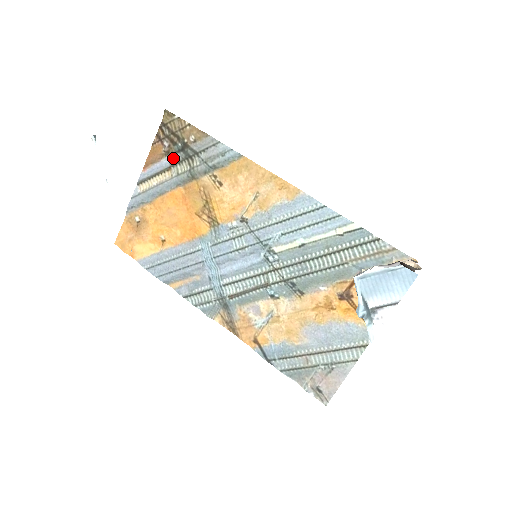
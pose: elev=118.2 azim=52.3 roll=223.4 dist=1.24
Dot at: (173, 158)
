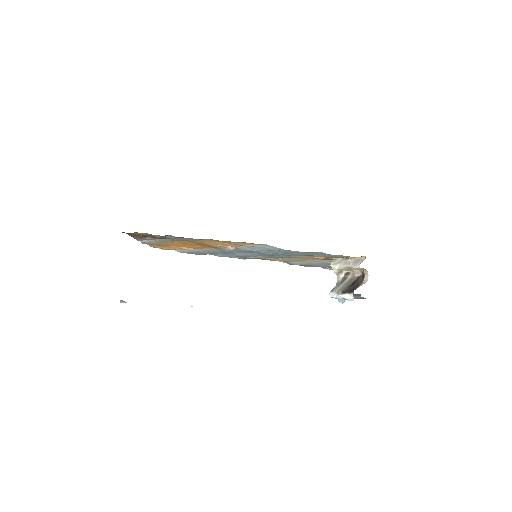
Dot at: (153, 238)
